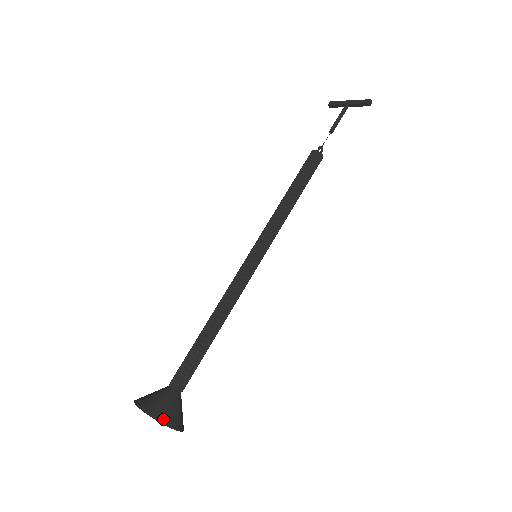
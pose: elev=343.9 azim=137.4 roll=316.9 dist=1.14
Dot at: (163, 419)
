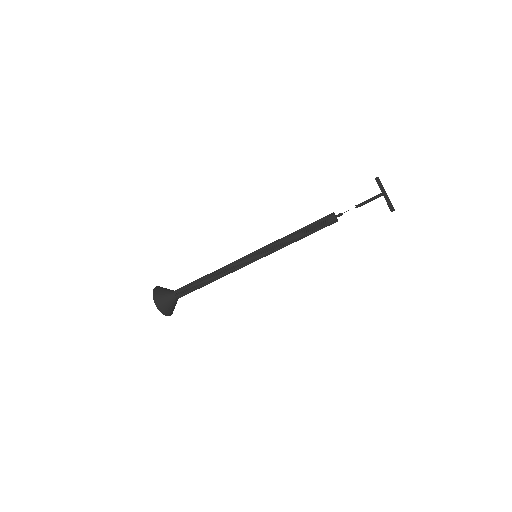
Dot at: (163, 311)
